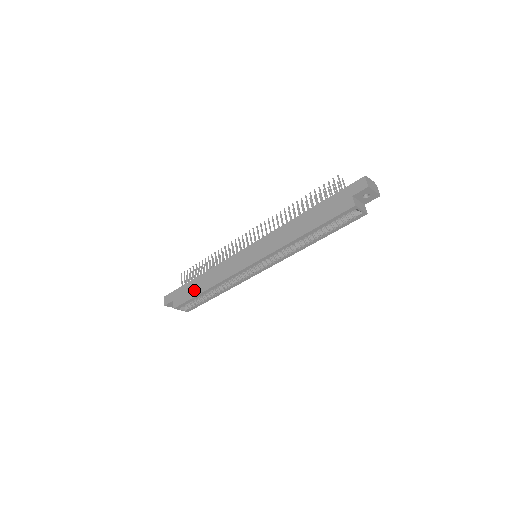
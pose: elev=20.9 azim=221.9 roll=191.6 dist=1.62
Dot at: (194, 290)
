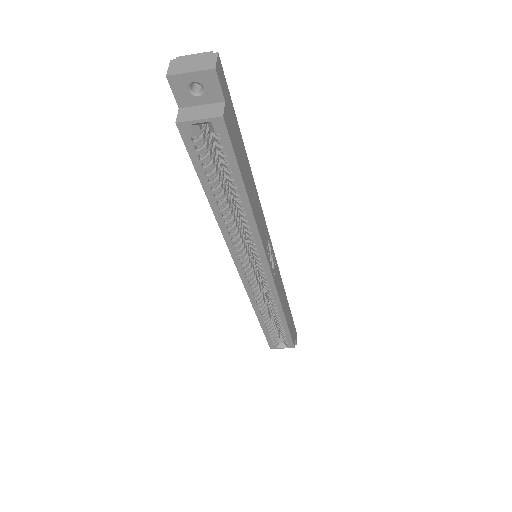
Dot at: occluded
